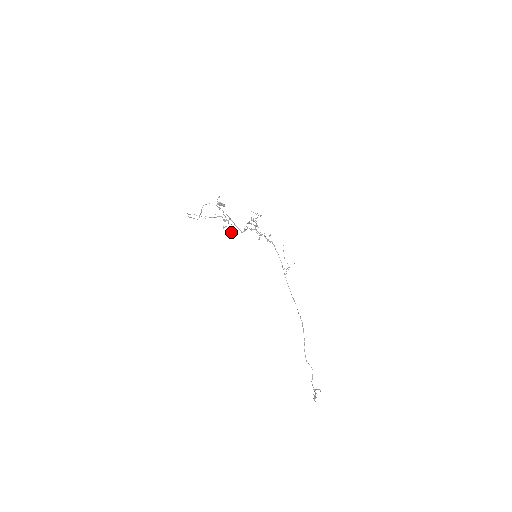
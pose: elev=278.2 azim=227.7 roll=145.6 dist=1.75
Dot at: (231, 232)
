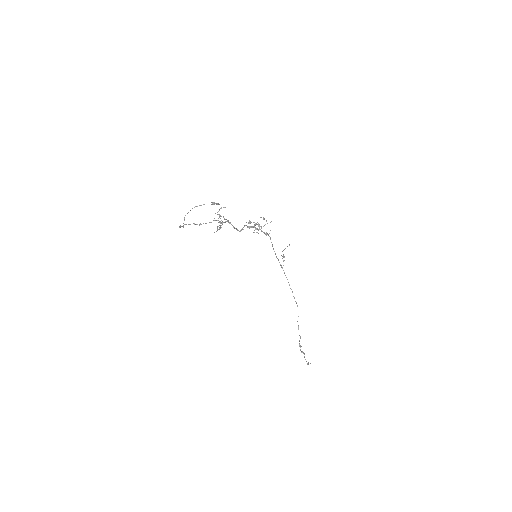
Dot at: (221, 227)
